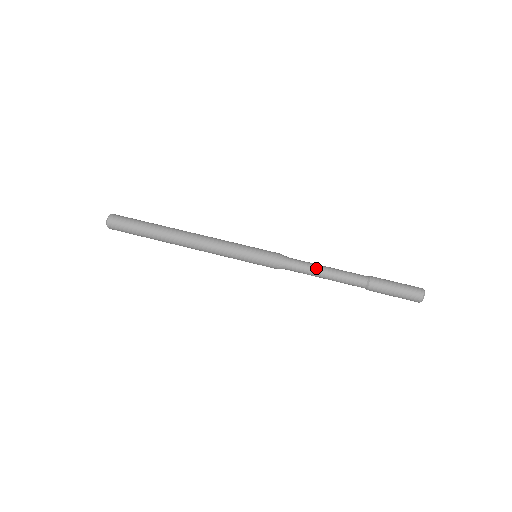
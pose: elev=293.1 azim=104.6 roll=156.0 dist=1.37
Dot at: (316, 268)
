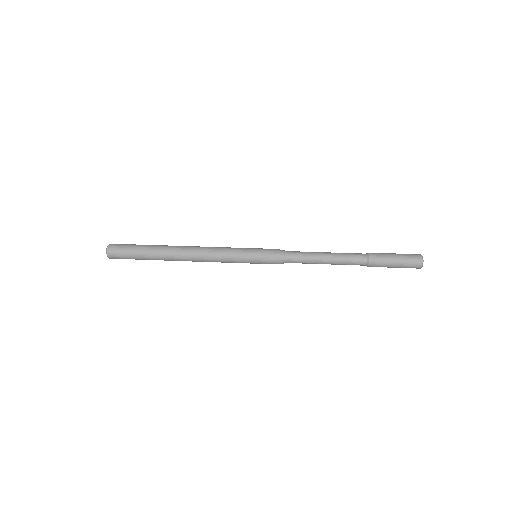
Dot at: (315, 253)
